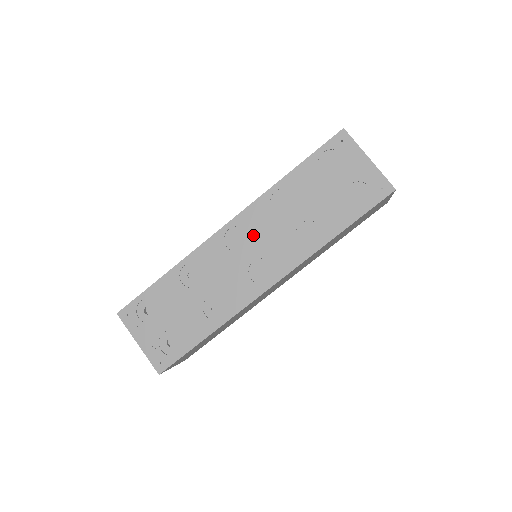
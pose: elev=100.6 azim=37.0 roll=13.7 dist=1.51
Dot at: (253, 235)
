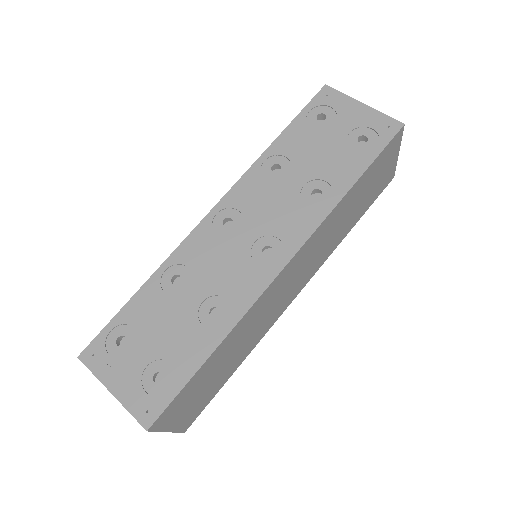
Dot at: (248, 212)
